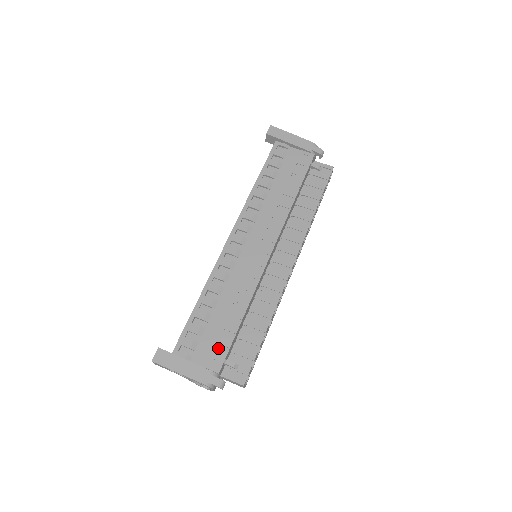
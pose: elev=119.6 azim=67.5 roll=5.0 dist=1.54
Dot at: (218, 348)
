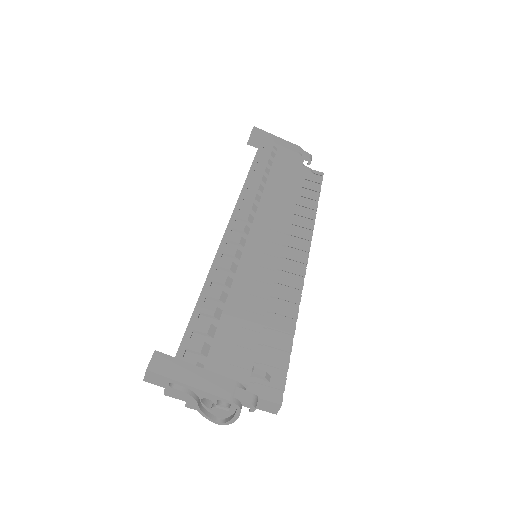
Dot at: (240, 352)
